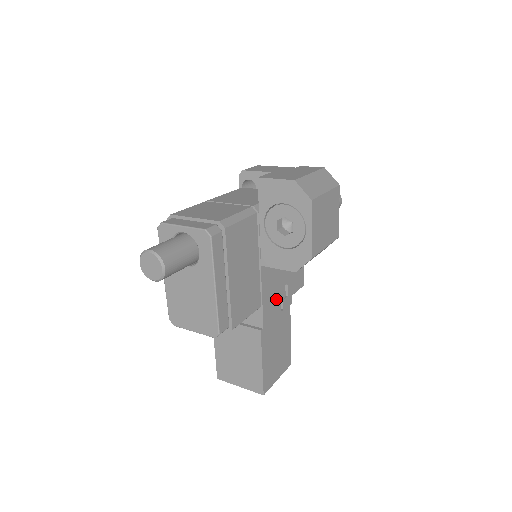
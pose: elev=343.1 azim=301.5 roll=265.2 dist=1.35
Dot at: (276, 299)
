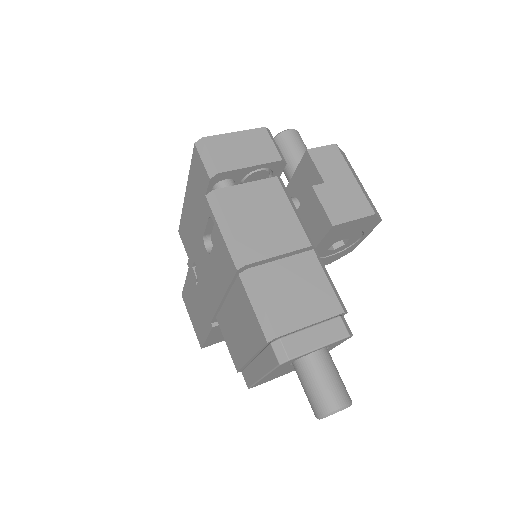
Dot at: occluded
